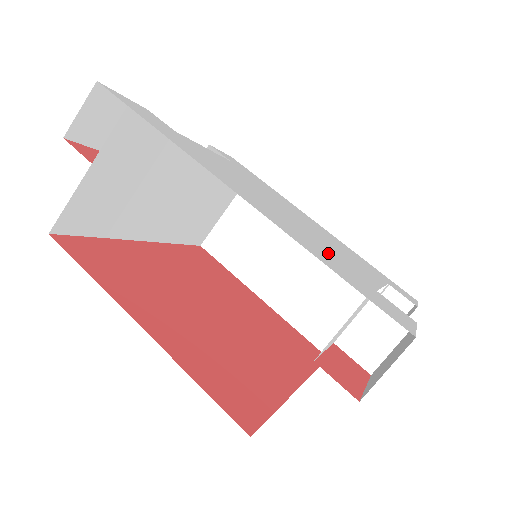
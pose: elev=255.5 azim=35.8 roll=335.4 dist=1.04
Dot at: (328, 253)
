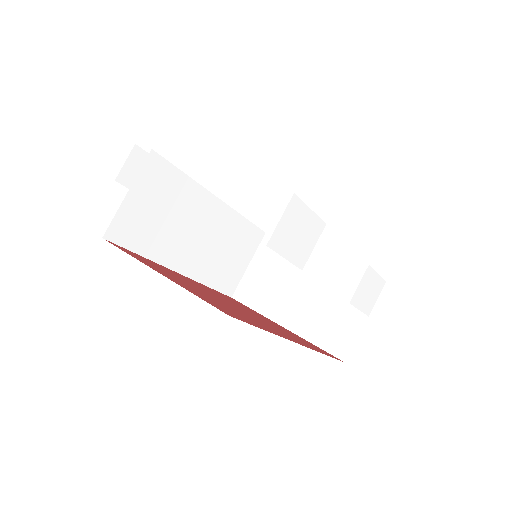
Dot at: occluded
